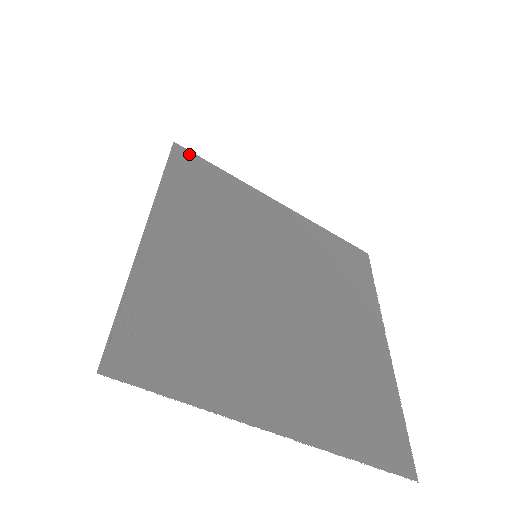
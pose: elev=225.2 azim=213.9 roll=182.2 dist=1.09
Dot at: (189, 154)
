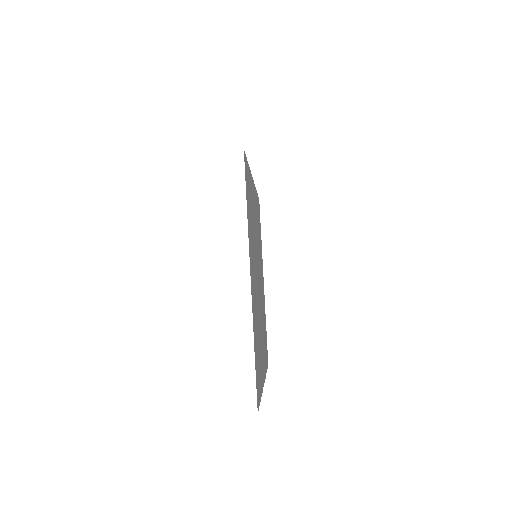
Dot at: occluded
